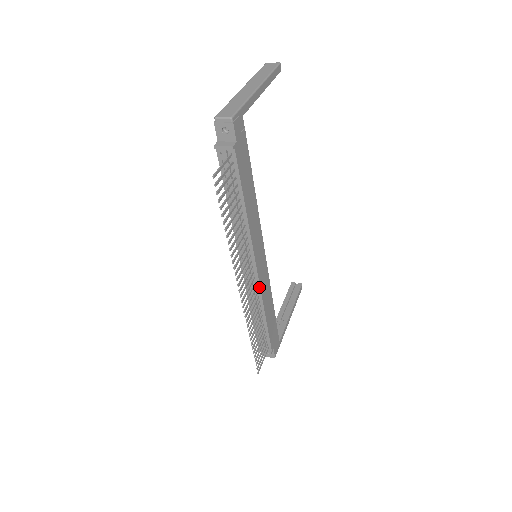
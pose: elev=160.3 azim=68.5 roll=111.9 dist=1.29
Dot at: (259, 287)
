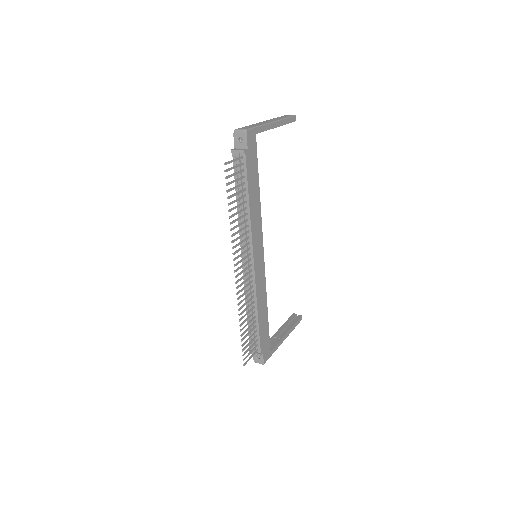
Dot at: (254, 281)
